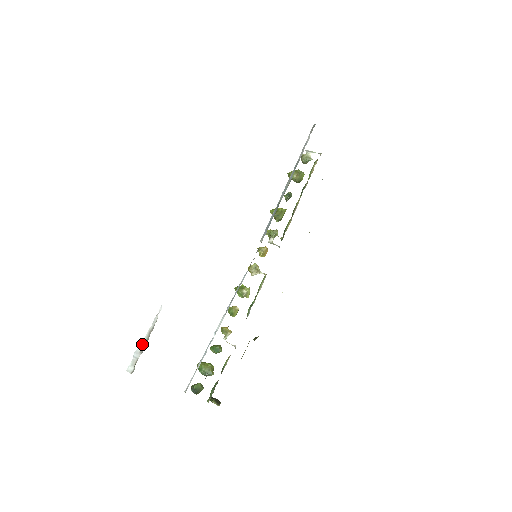
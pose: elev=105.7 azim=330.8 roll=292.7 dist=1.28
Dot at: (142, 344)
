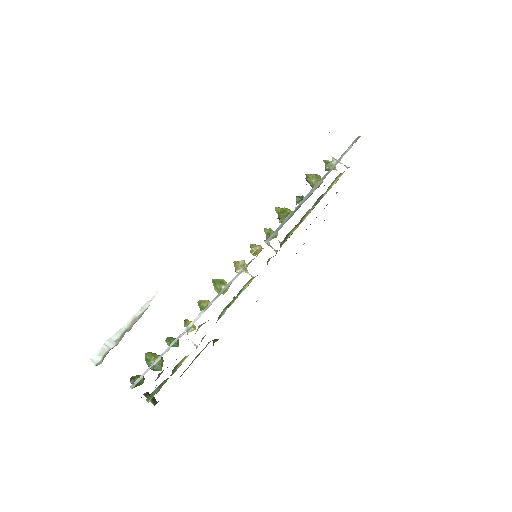
Dot at: (120, 332)
